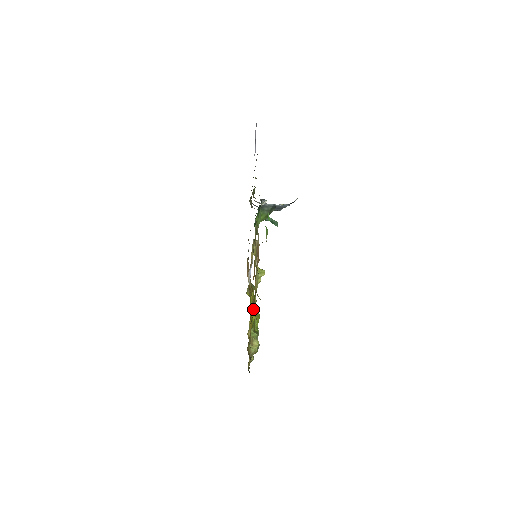
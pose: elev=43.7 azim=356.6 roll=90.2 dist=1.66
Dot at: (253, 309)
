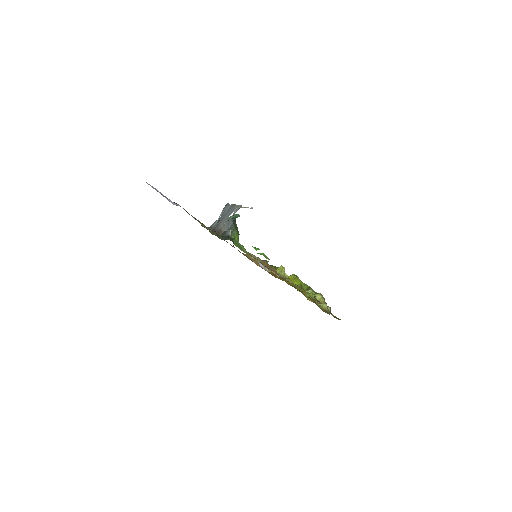
Dot at: occluded
